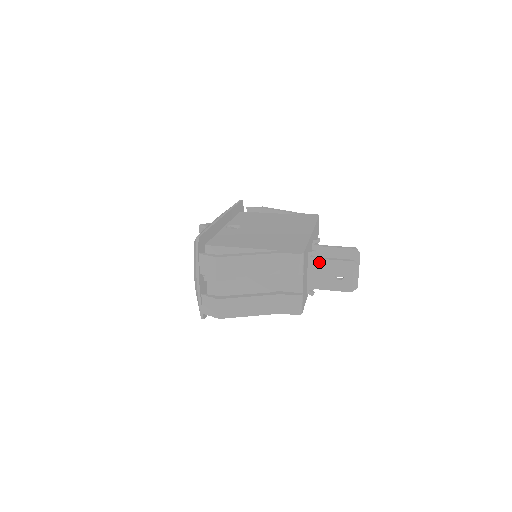
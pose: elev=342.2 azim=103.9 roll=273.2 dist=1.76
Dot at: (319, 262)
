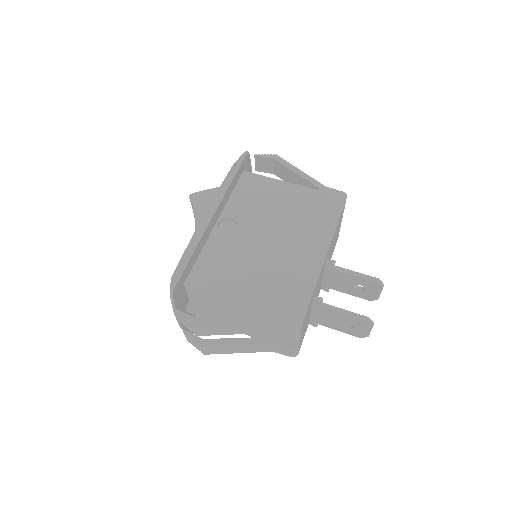
Dot at: (325, 310)
